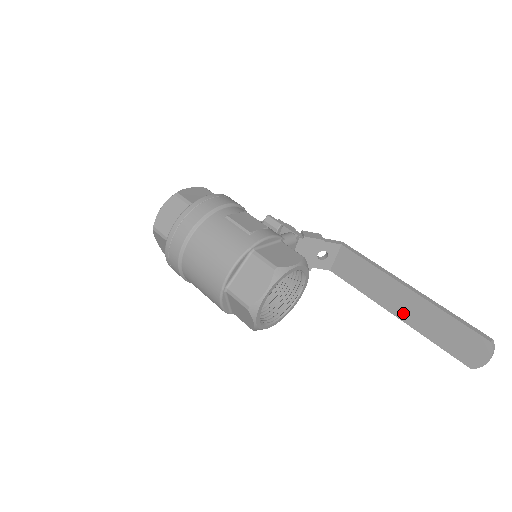
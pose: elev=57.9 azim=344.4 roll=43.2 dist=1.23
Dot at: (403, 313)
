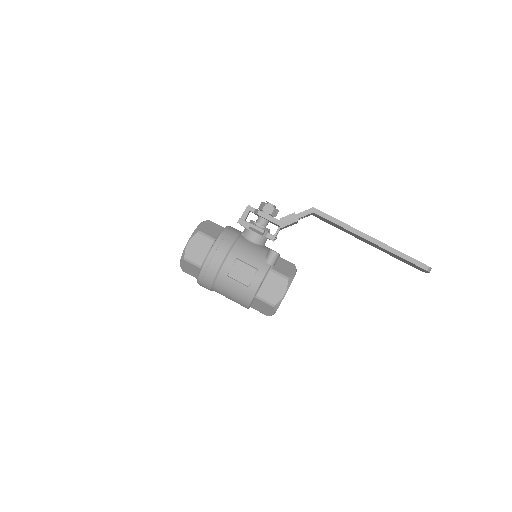
Dot at: (370, 244)
